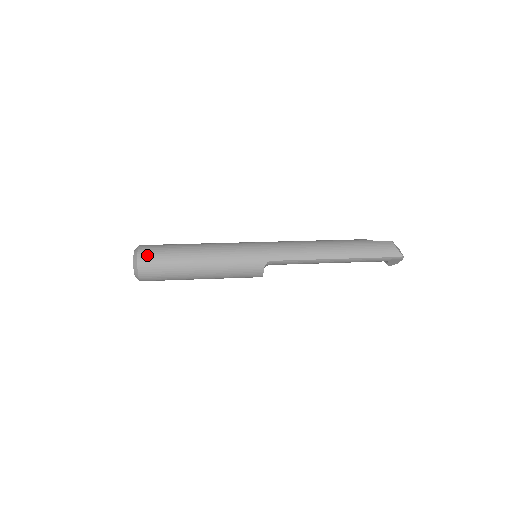
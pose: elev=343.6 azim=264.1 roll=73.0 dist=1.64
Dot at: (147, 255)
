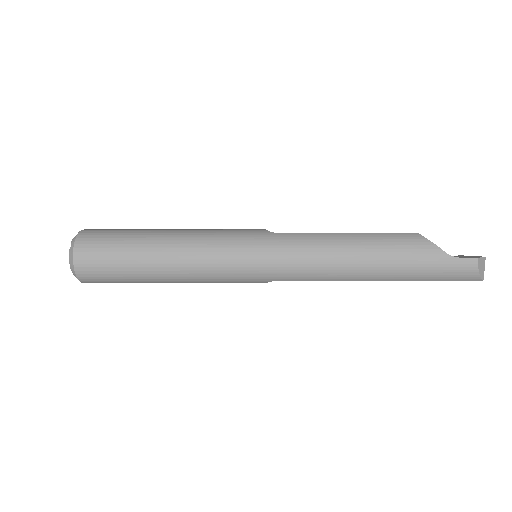
Dot at: (89, 272)
